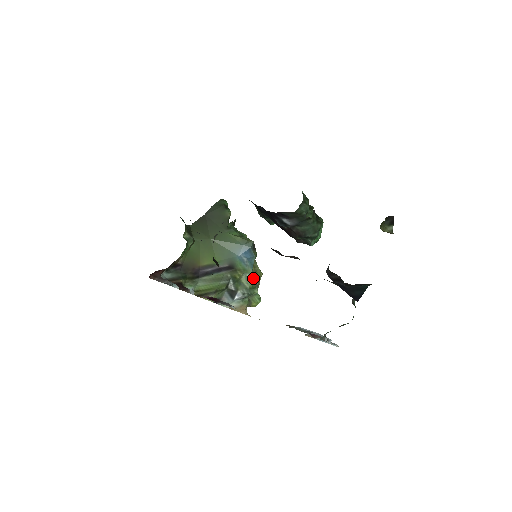
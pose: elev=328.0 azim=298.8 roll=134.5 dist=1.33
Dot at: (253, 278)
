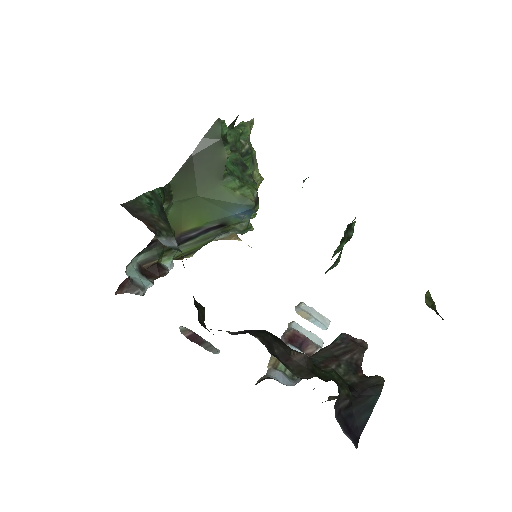
Dot at: occluded
